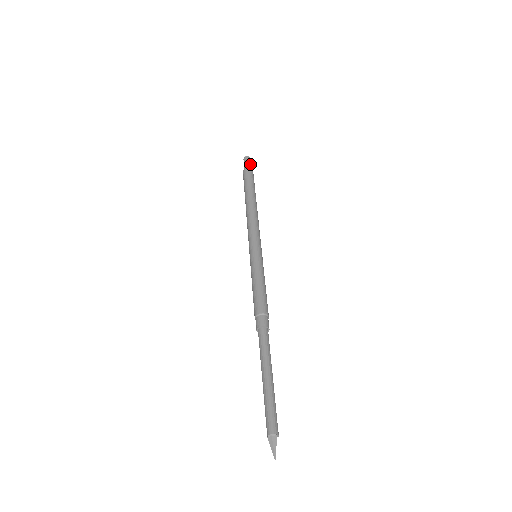
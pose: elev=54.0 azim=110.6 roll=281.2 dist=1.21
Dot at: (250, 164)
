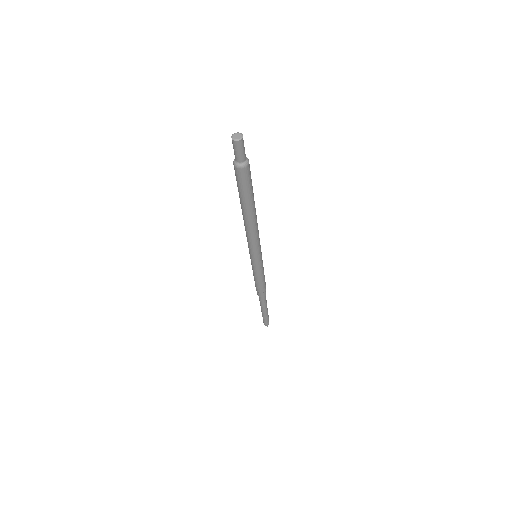
Dot at: (244, 152)
